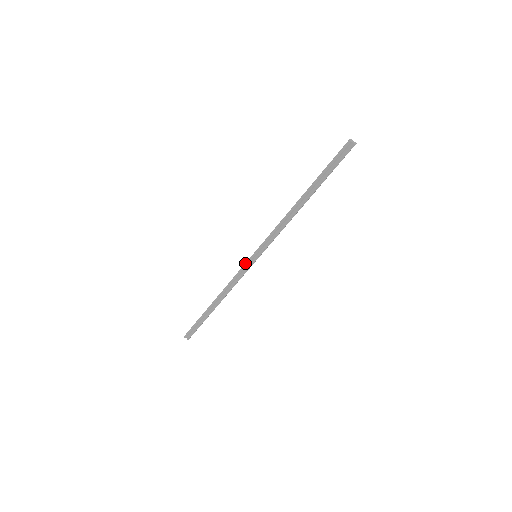
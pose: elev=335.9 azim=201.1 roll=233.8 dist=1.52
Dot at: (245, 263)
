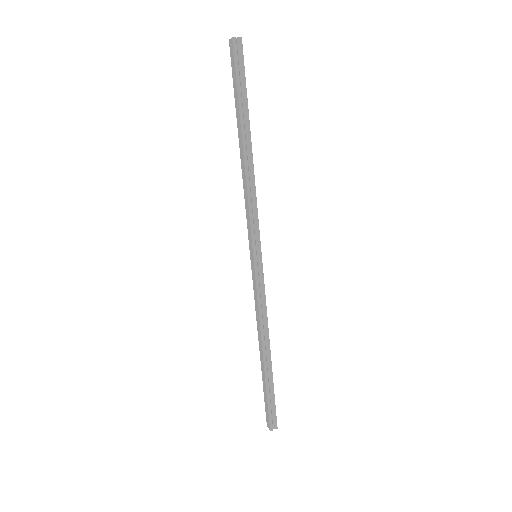
Dot at: (255, 275)
